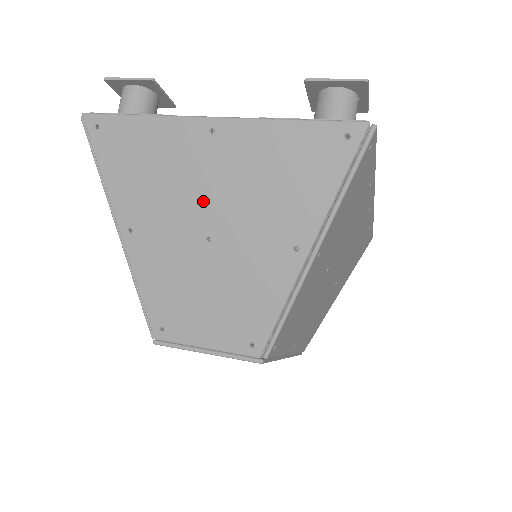
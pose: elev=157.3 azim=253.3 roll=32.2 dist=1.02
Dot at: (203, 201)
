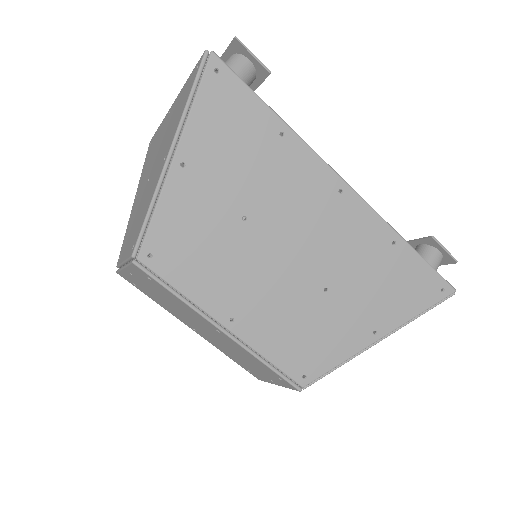
Dot at: (155, 157)
